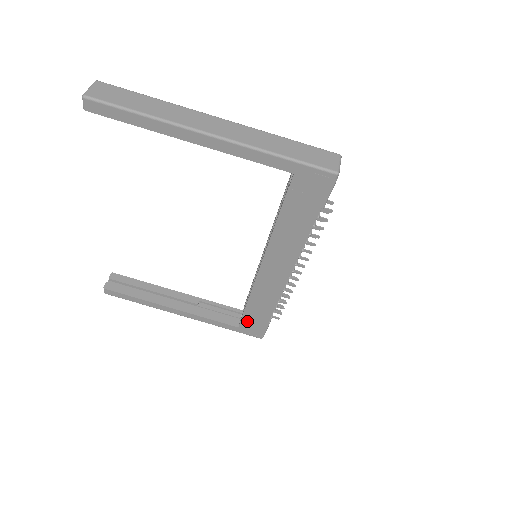
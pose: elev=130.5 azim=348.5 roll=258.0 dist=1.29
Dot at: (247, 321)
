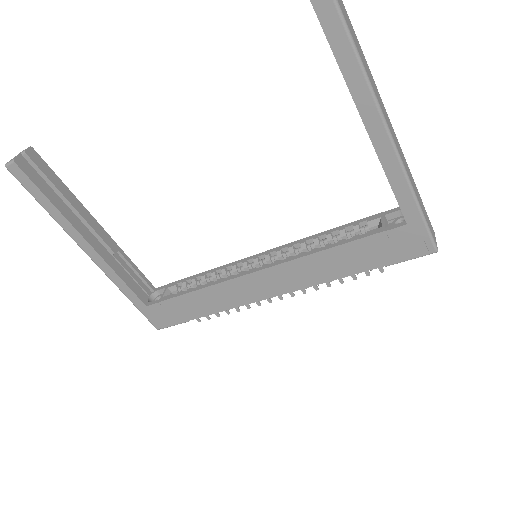
Dot at: (166, 306)
